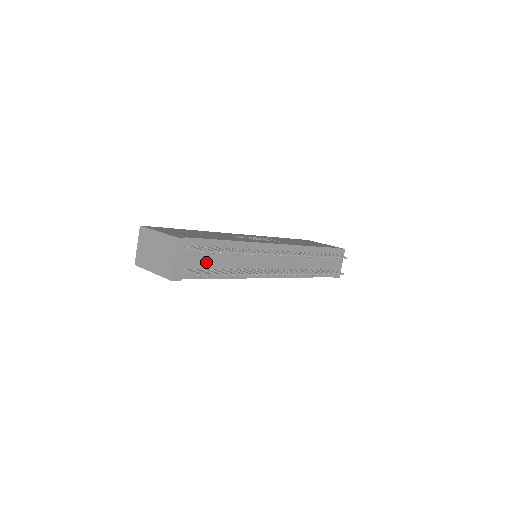
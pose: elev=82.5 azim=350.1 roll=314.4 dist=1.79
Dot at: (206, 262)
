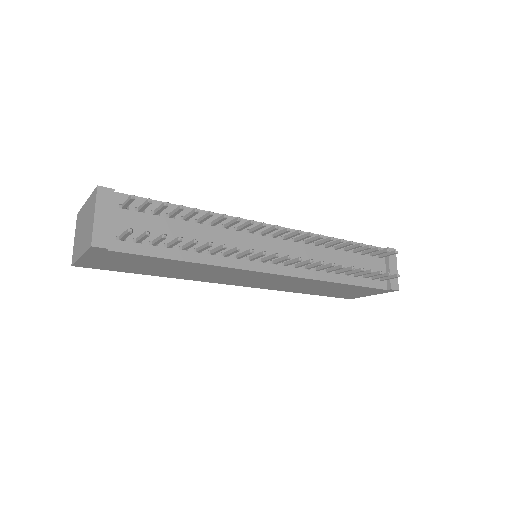
Dot at: (156, 233)
